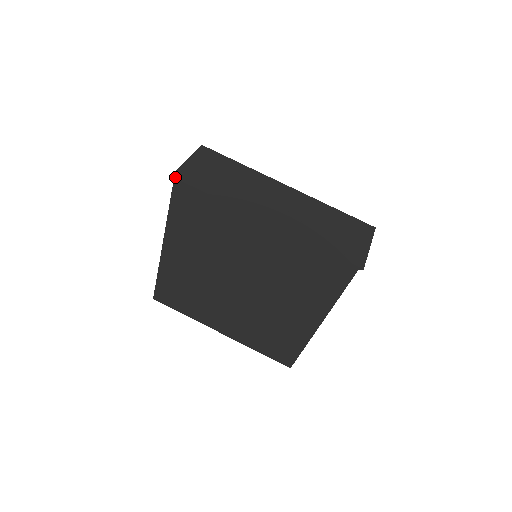
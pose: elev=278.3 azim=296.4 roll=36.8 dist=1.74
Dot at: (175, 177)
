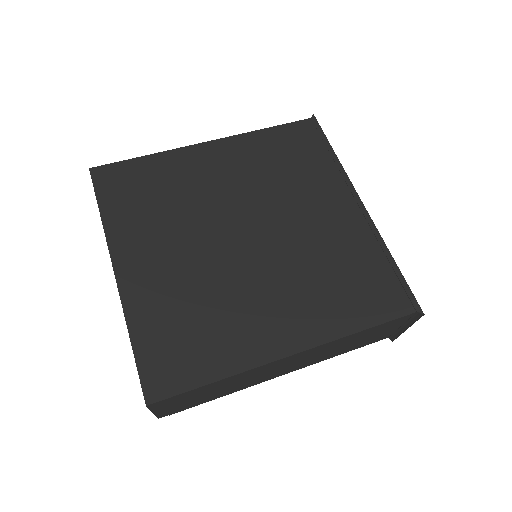
Dot at: (315, 118)
